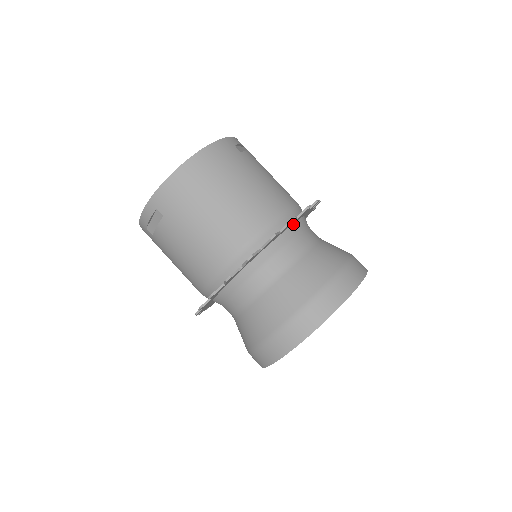
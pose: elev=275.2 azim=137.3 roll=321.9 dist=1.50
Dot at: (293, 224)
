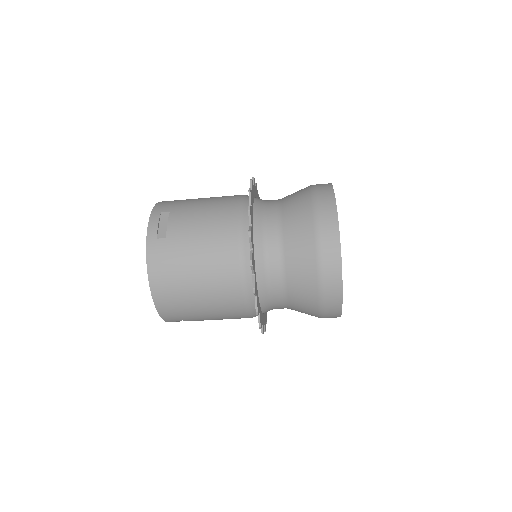
Dot at: (254, 246)
